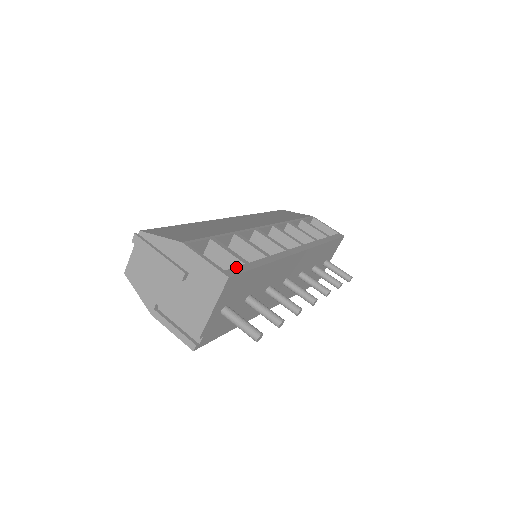
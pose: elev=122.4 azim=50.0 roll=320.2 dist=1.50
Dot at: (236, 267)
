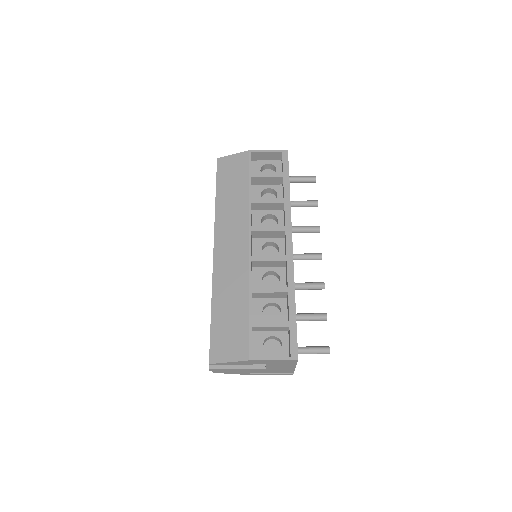
Dot at: (290, 340)
